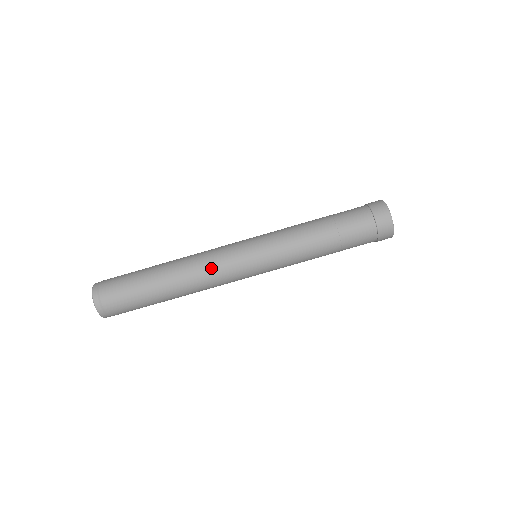
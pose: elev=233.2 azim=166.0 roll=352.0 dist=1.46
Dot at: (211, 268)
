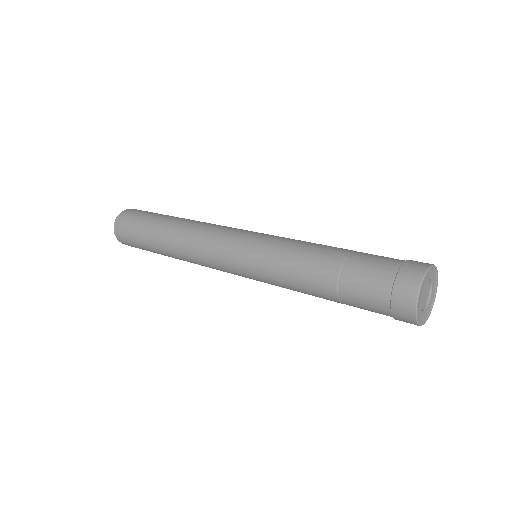
Dot at: (205, 233)
